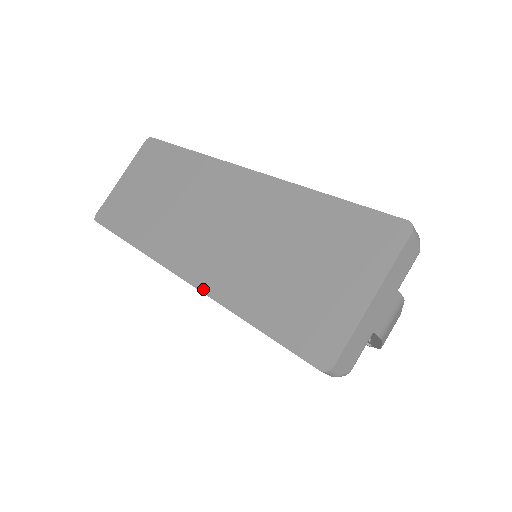
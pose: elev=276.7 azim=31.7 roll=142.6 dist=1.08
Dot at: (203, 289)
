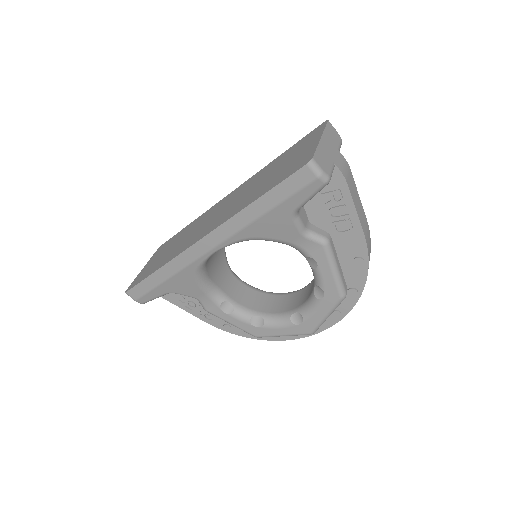
Dot at: (221, 224)
